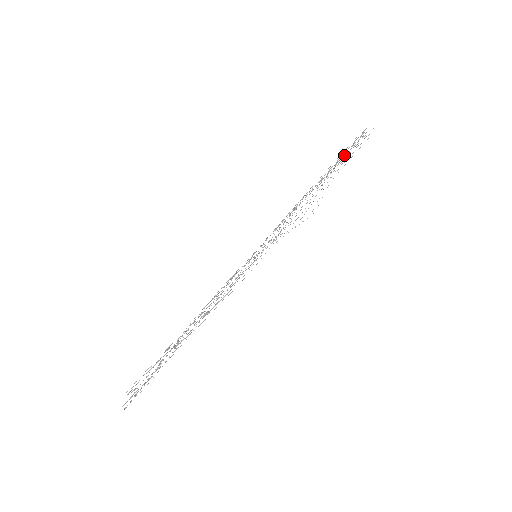
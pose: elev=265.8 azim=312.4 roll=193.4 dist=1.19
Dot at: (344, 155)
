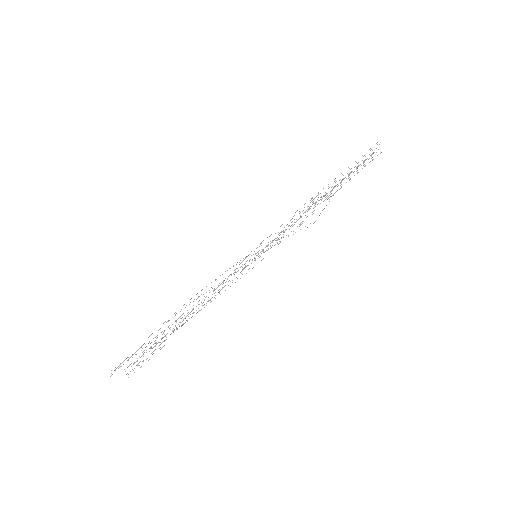
Dot at: occluded
